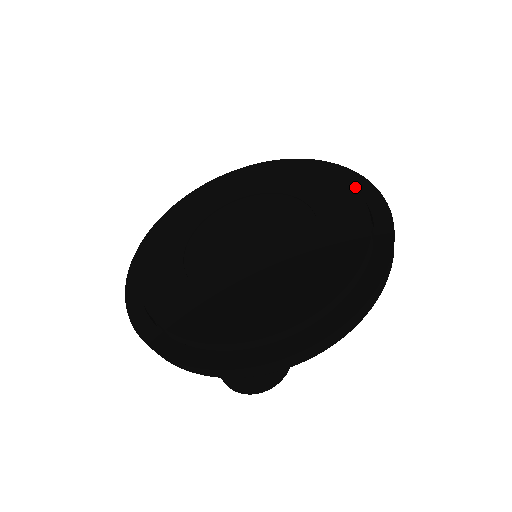
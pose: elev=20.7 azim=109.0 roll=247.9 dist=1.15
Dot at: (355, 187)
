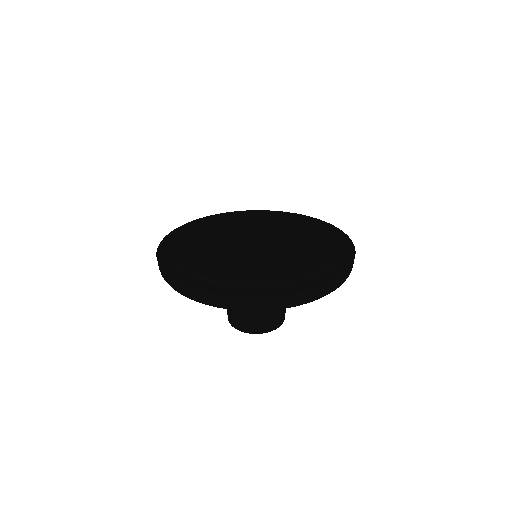
Dot at: occluded
